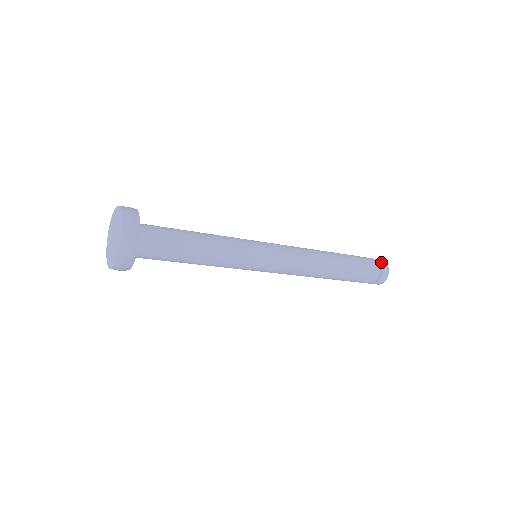
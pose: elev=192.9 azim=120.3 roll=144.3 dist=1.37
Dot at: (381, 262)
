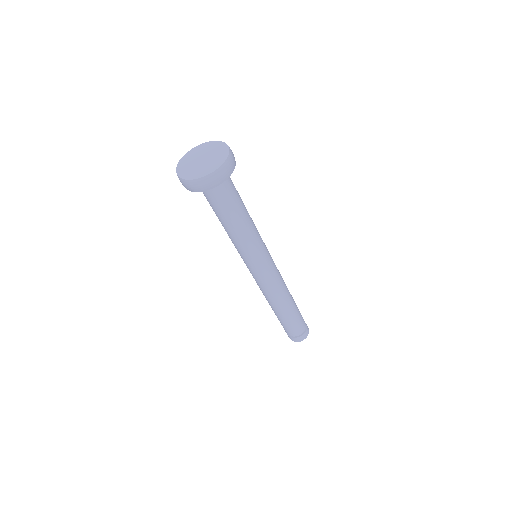
Dot at: occluded
